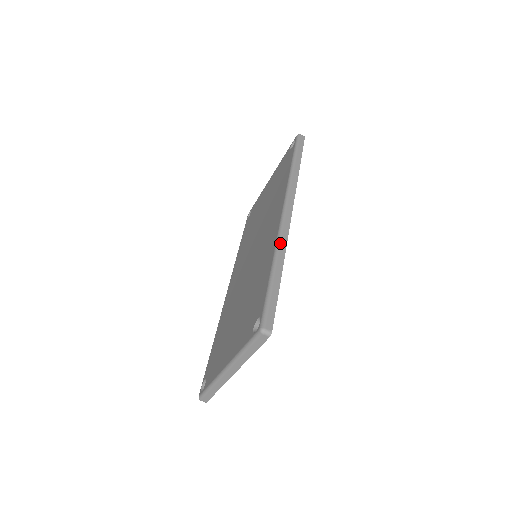
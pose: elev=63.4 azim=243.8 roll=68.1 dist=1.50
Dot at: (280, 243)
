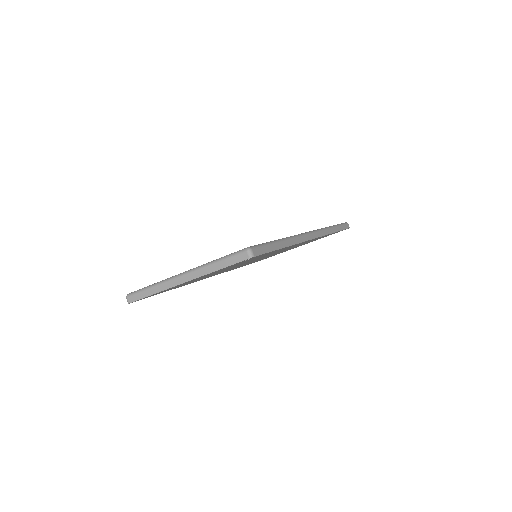
Dot at: (296, 237)
